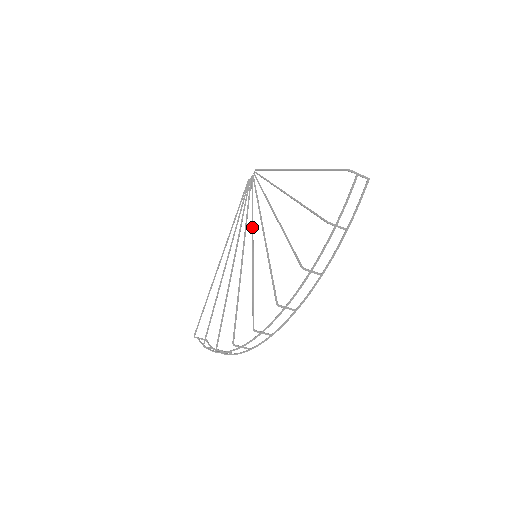
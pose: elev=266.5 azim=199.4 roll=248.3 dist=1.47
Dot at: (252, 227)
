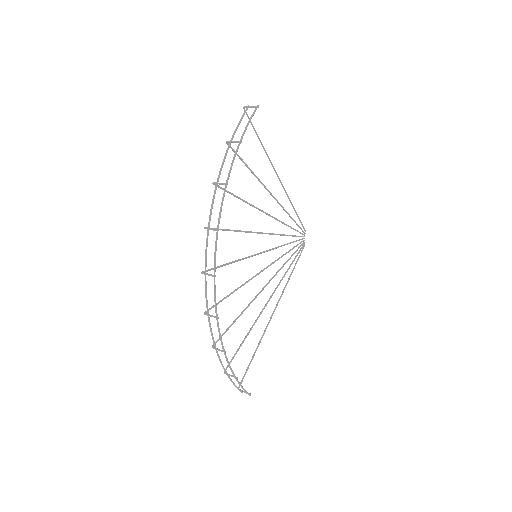
Dot at: (271, 249)
